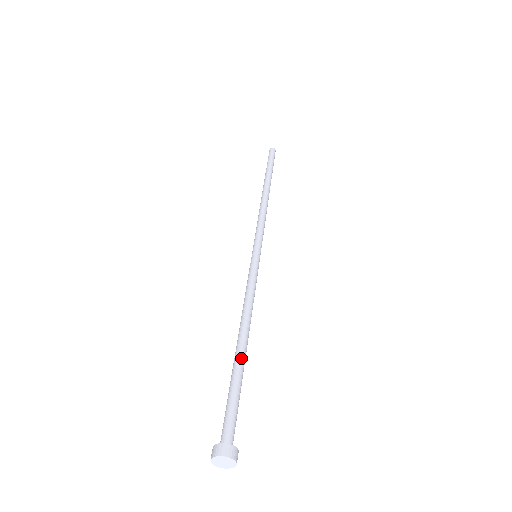
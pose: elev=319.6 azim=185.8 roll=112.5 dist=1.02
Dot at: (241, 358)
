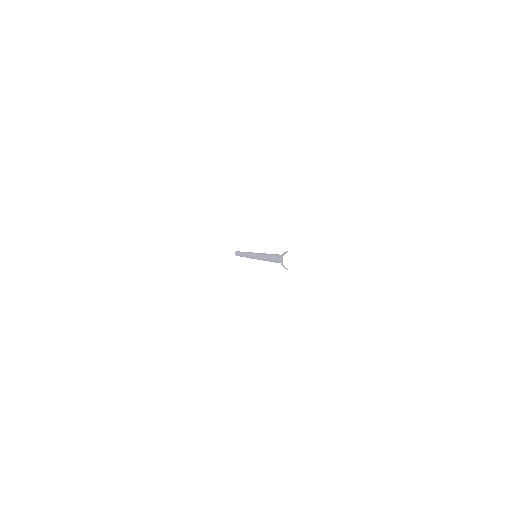
Dot at: occluded
